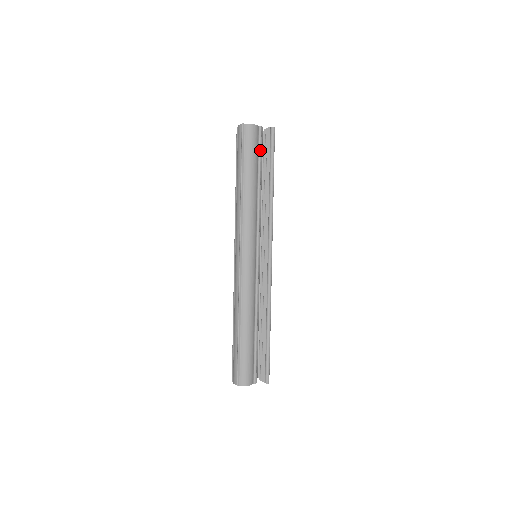
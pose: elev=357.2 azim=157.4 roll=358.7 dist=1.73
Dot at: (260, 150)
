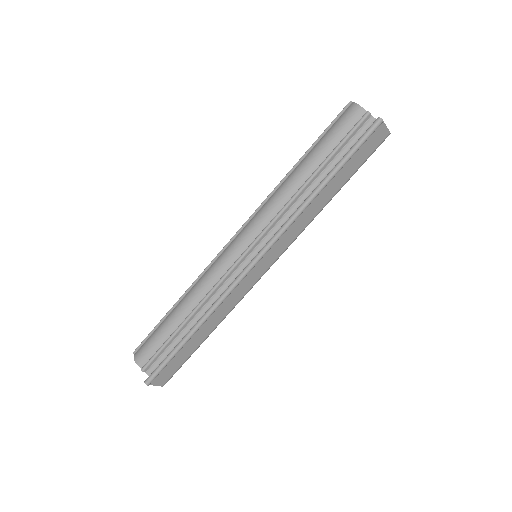
Dot at: (344, 138)
